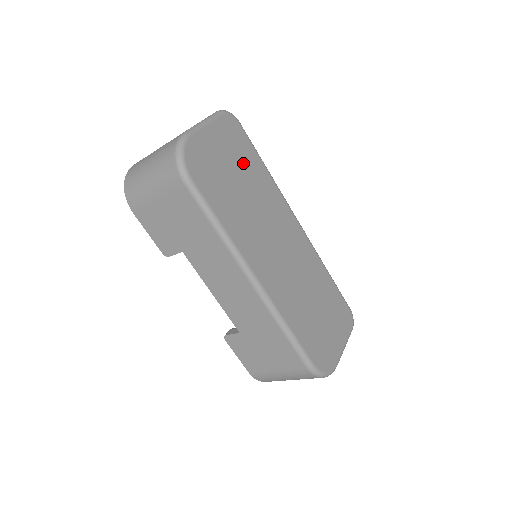
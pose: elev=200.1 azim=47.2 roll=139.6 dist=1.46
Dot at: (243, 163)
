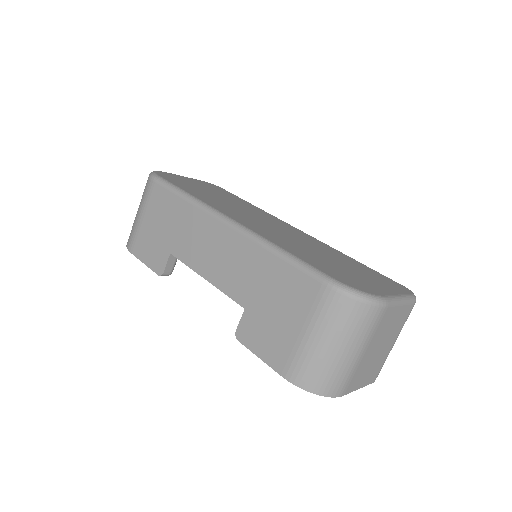
Dot at: (223, 194)
